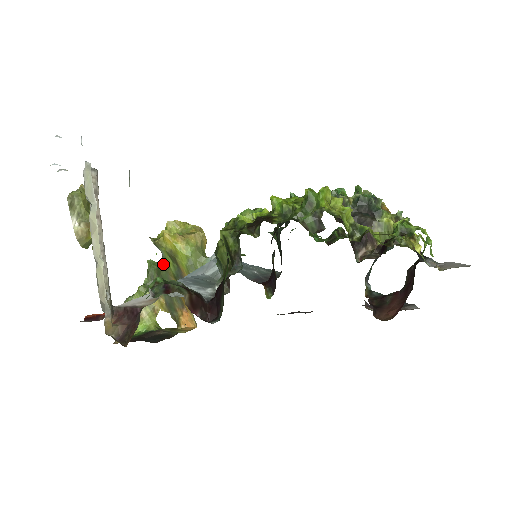
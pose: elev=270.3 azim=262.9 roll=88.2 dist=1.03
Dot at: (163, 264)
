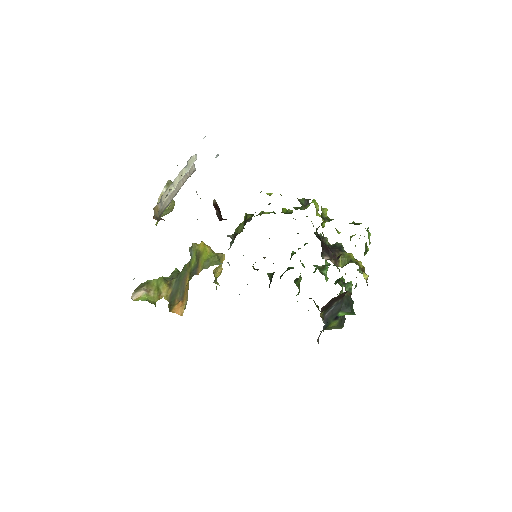
Dot at: (187, 265)
